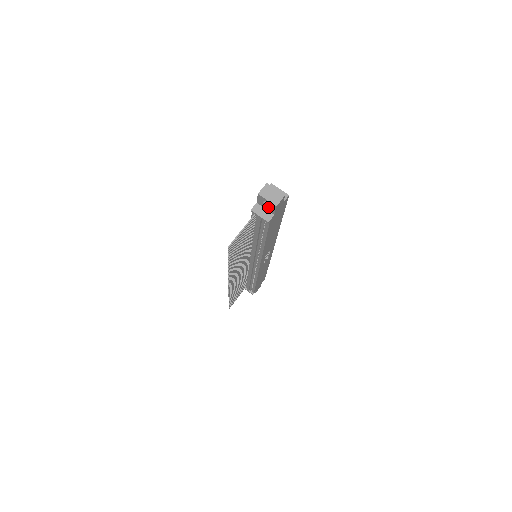
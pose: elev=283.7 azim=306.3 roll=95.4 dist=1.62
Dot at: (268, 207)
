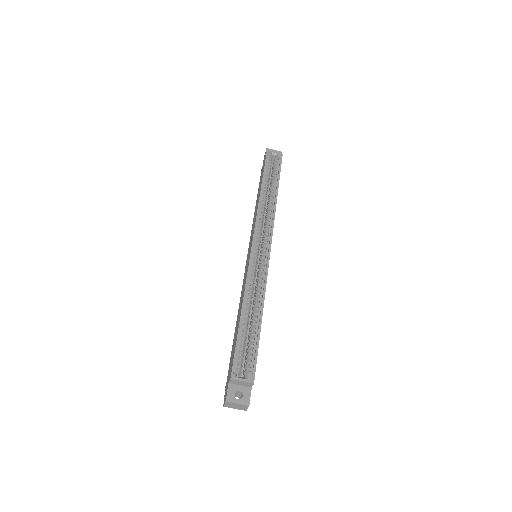
Dot at: (239, 396)
